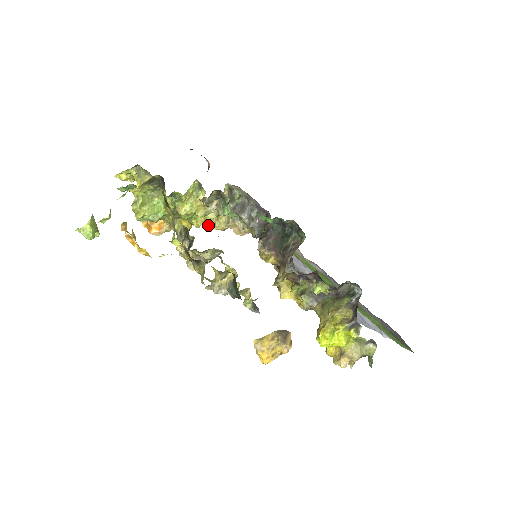
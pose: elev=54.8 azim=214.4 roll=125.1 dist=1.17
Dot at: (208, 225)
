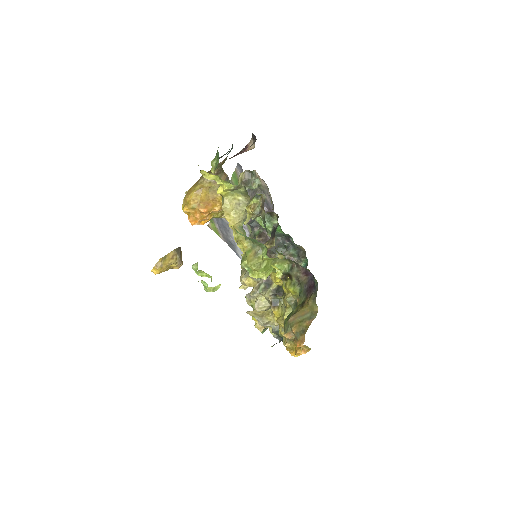
Dot at: occluded
